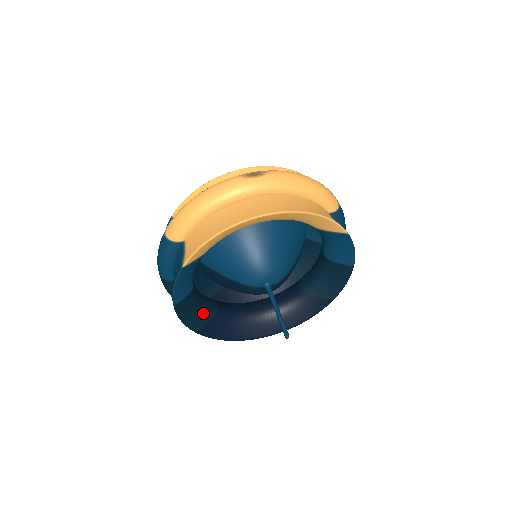
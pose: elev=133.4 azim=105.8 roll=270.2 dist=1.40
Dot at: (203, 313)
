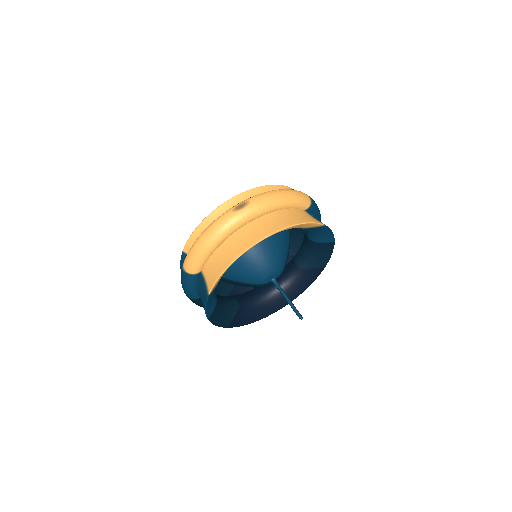
Dot at: (229, 312)
